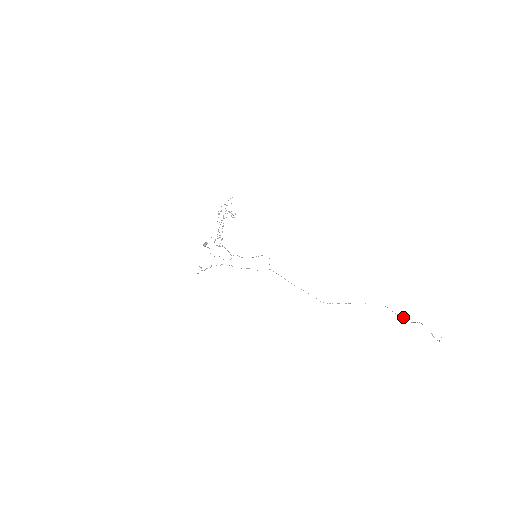
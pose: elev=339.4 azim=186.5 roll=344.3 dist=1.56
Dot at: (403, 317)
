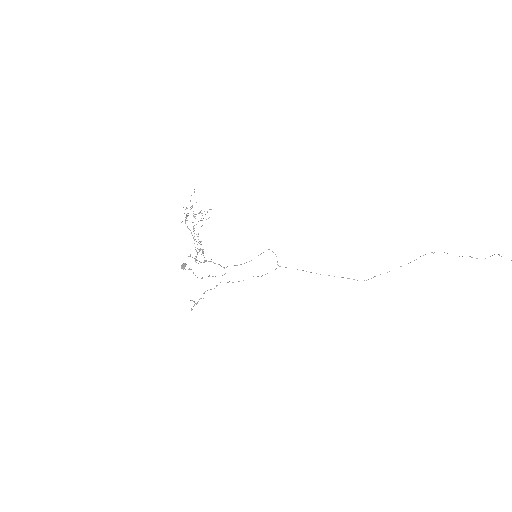
Dot at: occluded
